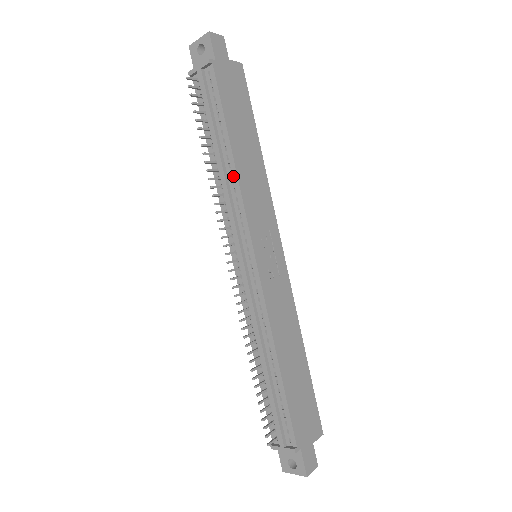
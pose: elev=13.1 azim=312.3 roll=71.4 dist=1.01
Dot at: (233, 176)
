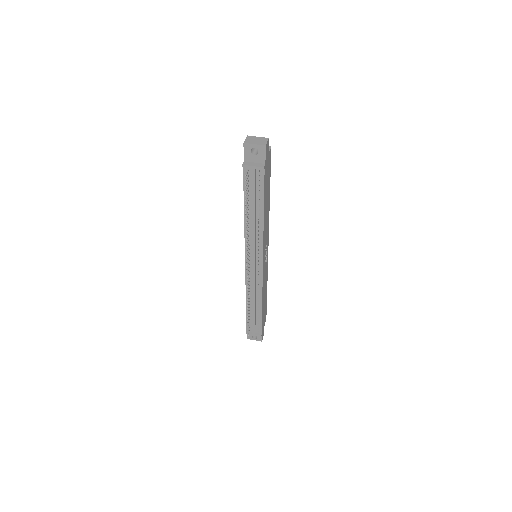
Dot at: (260, 228)
